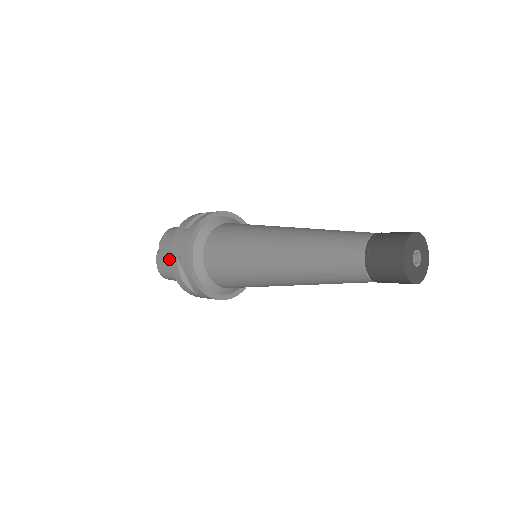
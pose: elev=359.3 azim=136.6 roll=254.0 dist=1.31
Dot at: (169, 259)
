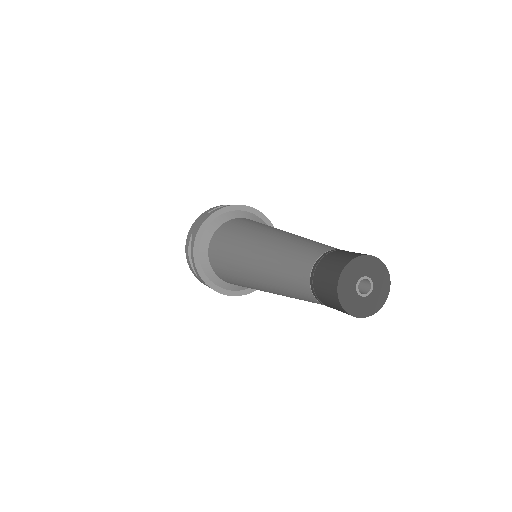
Dot at: occluded
